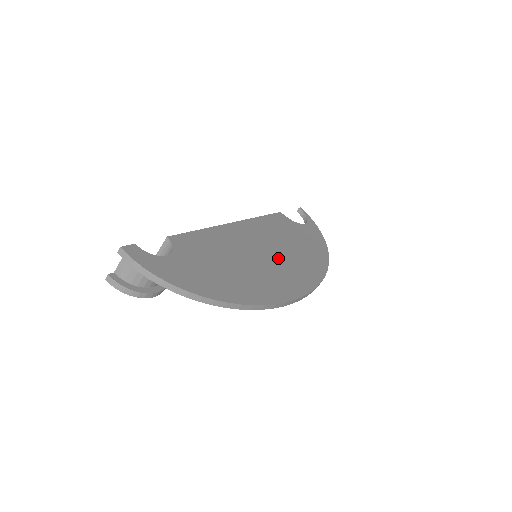
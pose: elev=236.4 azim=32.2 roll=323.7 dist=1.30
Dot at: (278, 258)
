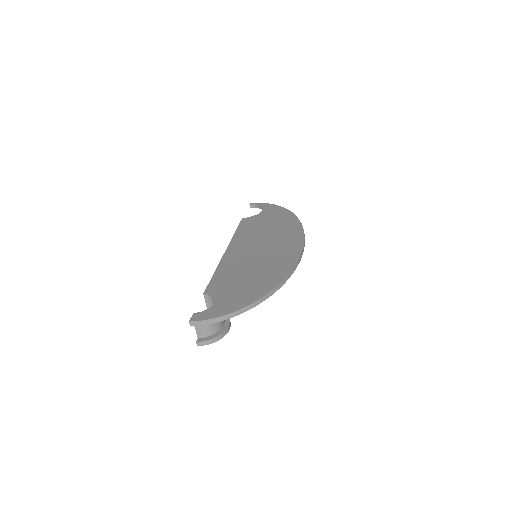
Dot at: (268, 245)
